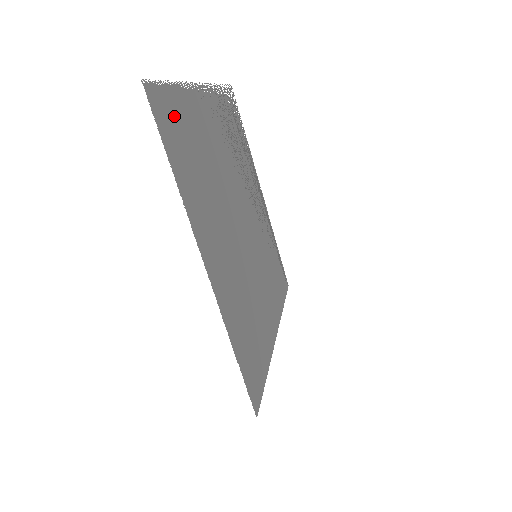
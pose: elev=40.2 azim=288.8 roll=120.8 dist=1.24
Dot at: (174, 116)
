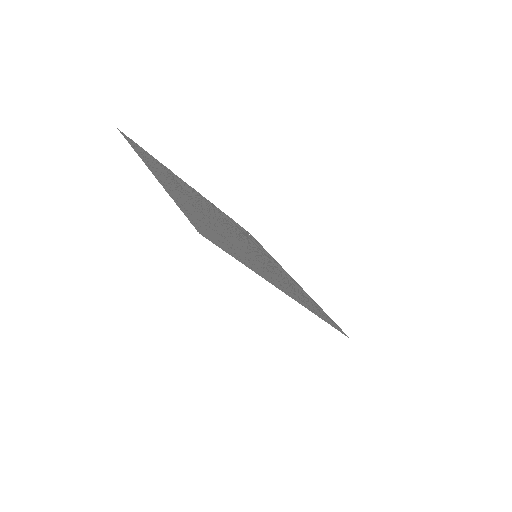
Dot at: (147, 154)
